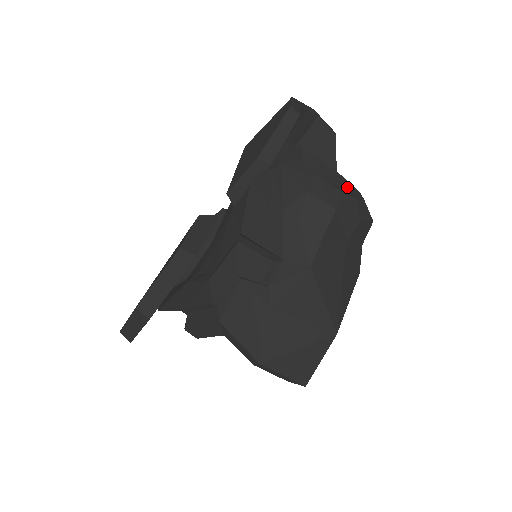
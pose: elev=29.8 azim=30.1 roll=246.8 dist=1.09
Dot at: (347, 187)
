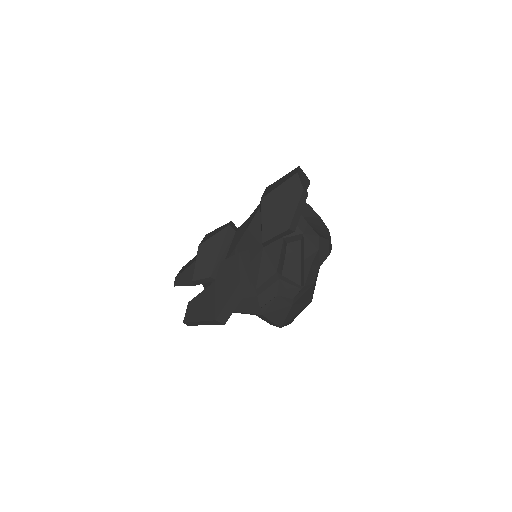
Dot at: (315, 216)
